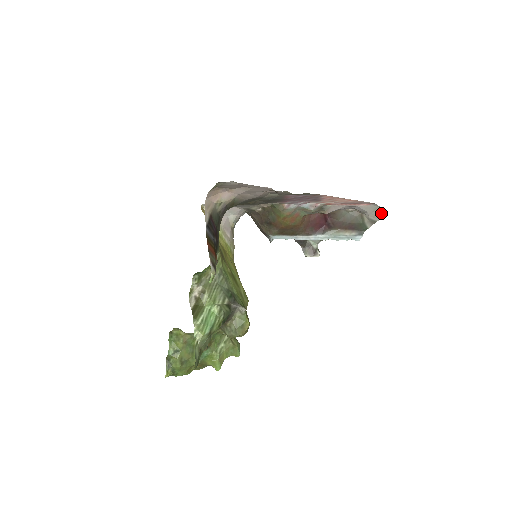
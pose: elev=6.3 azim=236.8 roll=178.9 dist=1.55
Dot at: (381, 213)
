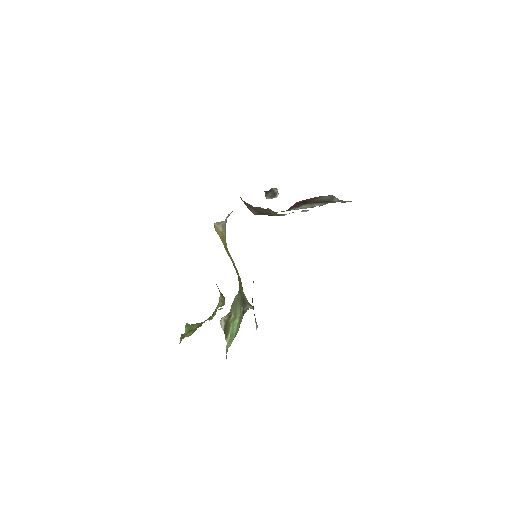
Dot at: occluded
